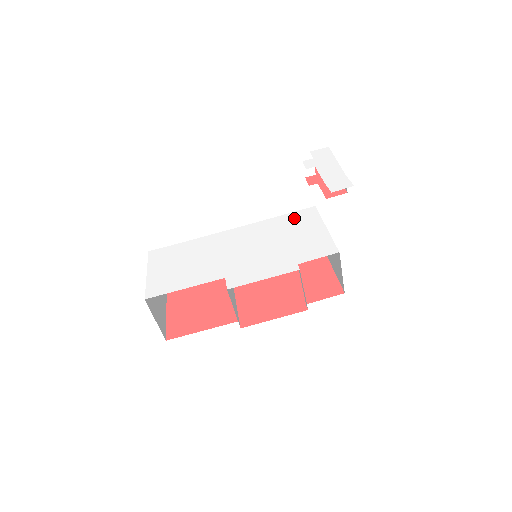
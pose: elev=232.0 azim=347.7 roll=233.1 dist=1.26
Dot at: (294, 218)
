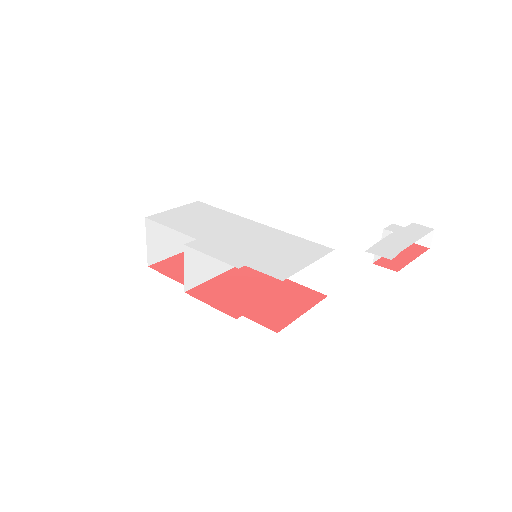
Dot at: (305, 244)
